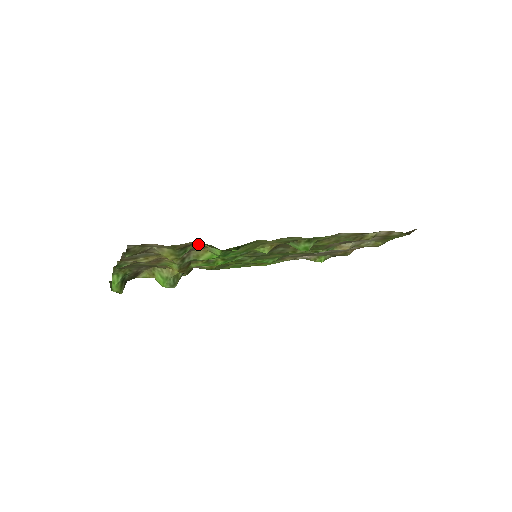
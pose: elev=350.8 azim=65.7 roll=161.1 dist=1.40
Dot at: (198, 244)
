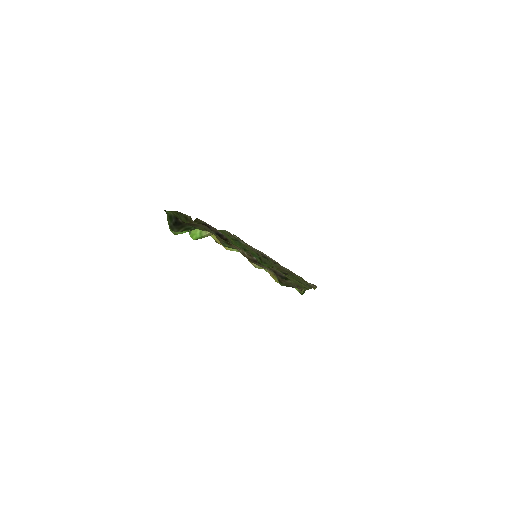
Dot at: occluded
